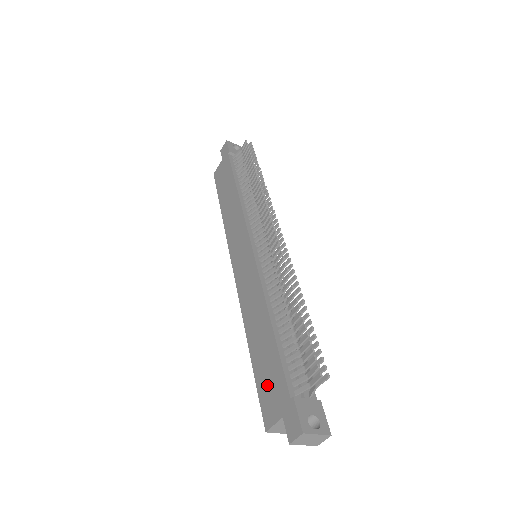
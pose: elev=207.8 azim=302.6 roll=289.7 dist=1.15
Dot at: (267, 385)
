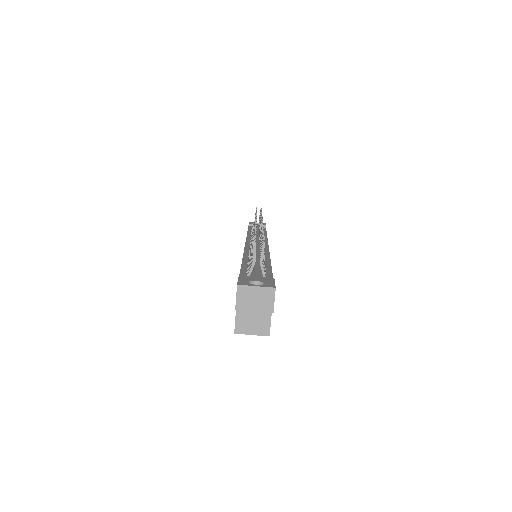
Dot at: occluded
